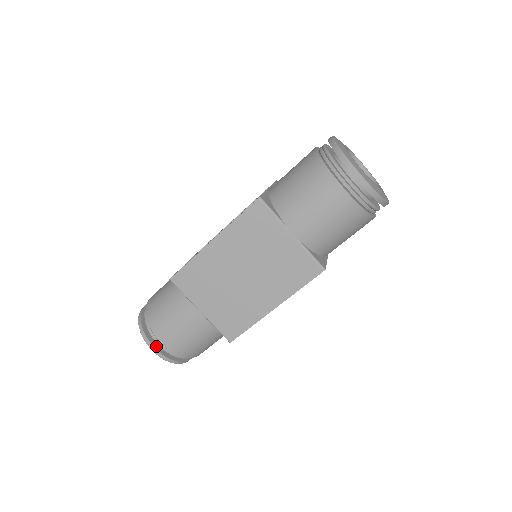
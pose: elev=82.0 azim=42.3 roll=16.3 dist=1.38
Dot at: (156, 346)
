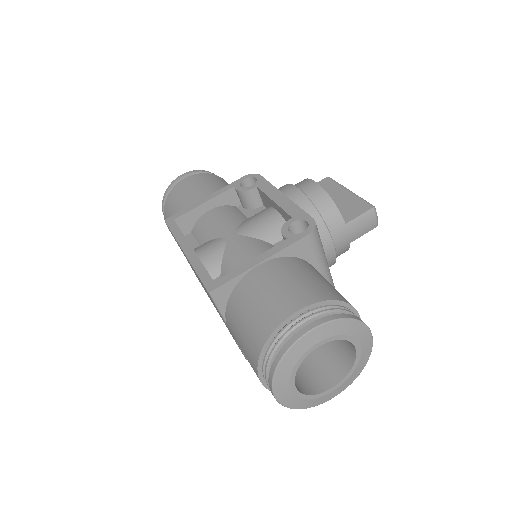
Dot at: occluded
